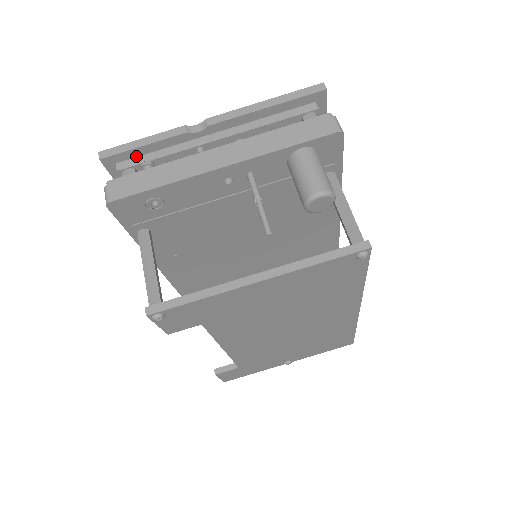
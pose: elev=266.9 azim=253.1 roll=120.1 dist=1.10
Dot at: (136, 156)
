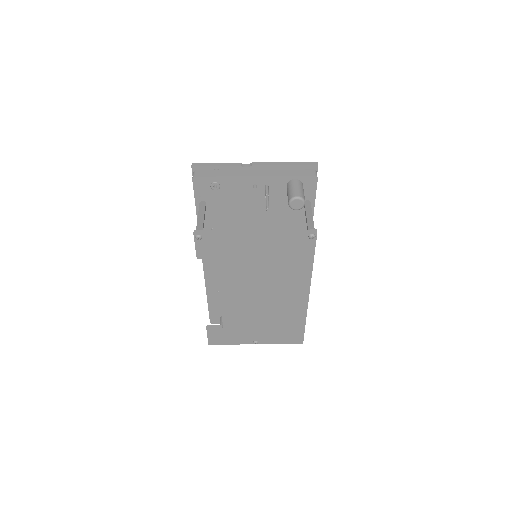
Dot at: occluded
